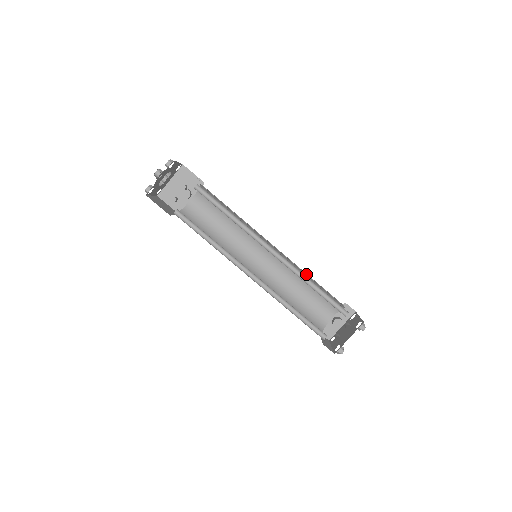
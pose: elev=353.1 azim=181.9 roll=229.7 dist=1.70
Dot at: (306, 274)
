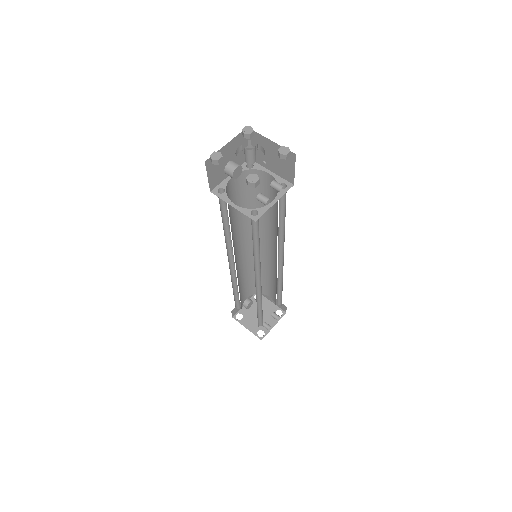
Dot at: occluded
